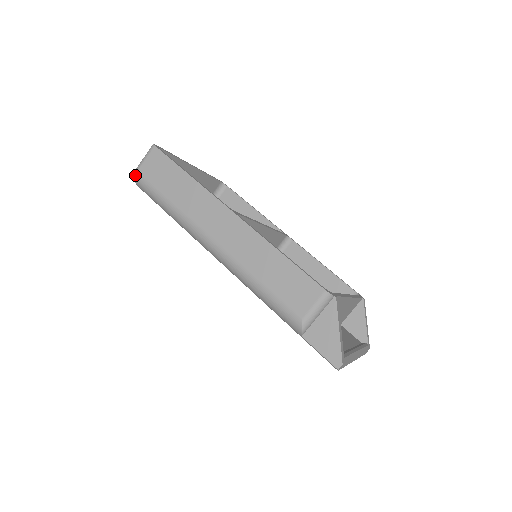
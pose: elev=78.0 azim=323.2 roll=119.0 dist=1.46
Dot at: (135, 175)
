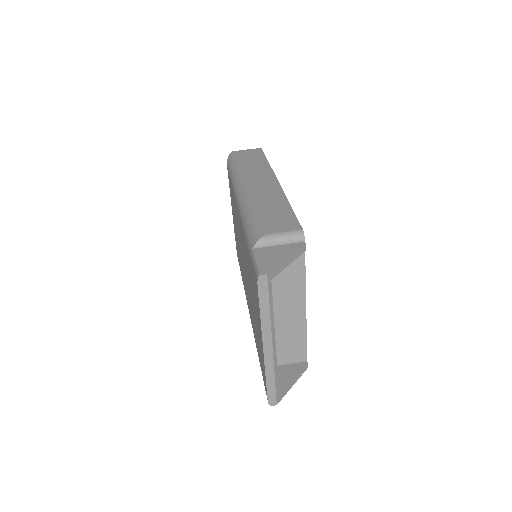
Dot at: (233, 152)
